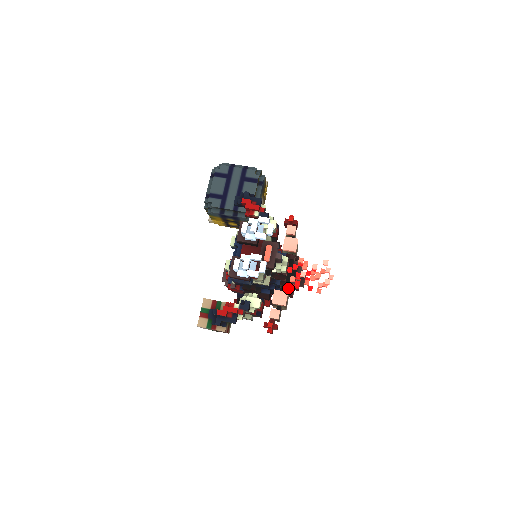
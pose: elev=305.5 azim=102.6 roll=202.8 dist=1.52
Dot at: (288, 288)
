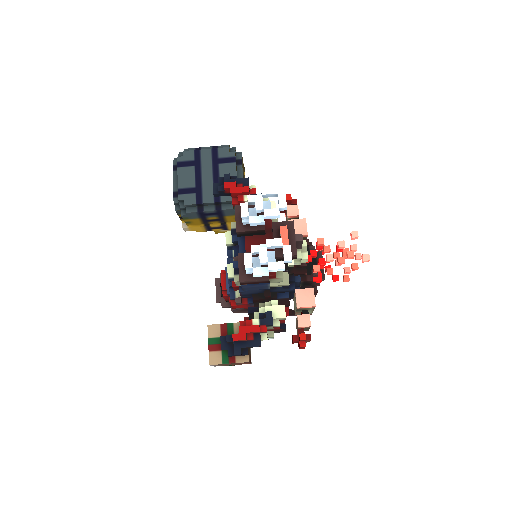
Dot at: (311, 283)
